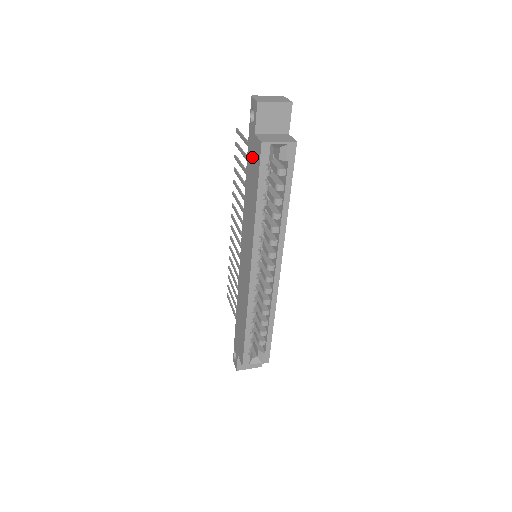
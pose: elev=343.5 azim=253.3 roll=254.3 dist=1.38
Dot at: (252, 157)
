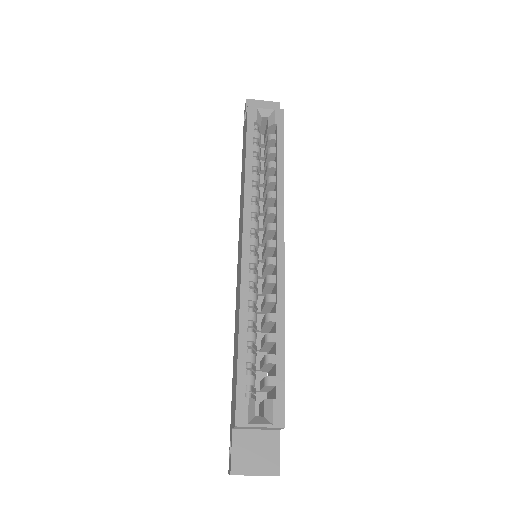
Dot at: (244, 141)
